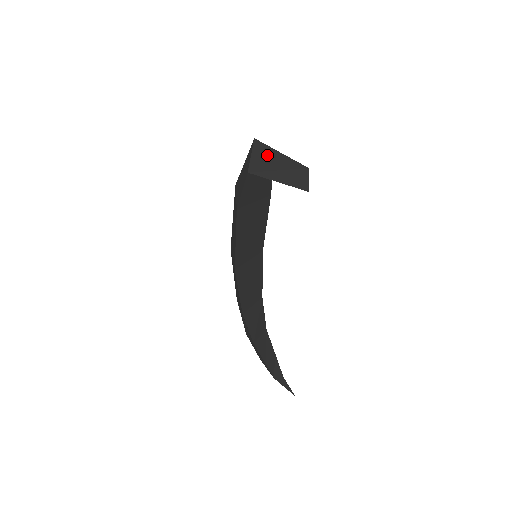
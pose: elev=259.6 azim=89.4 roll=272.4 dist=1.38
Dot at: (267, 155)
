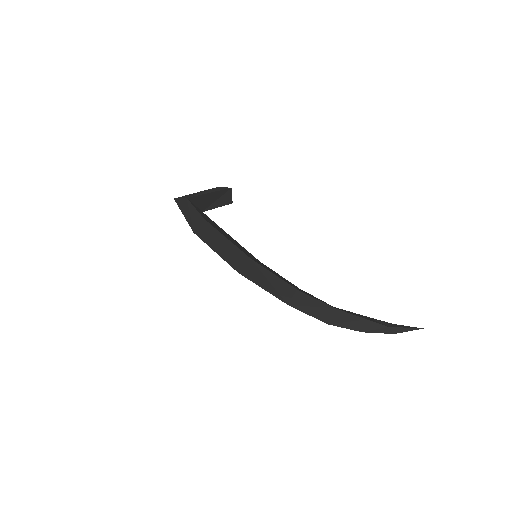
Dot at: (189, 195)
